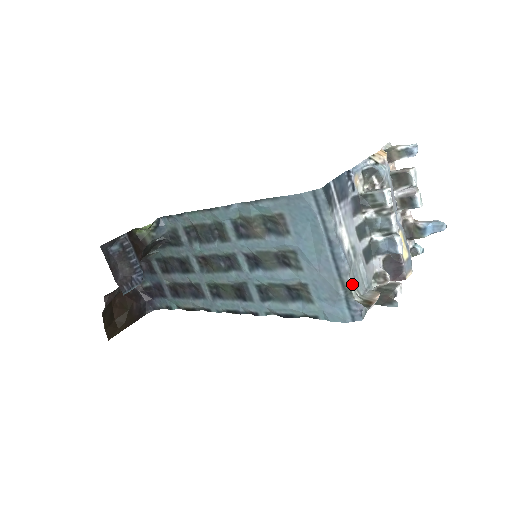
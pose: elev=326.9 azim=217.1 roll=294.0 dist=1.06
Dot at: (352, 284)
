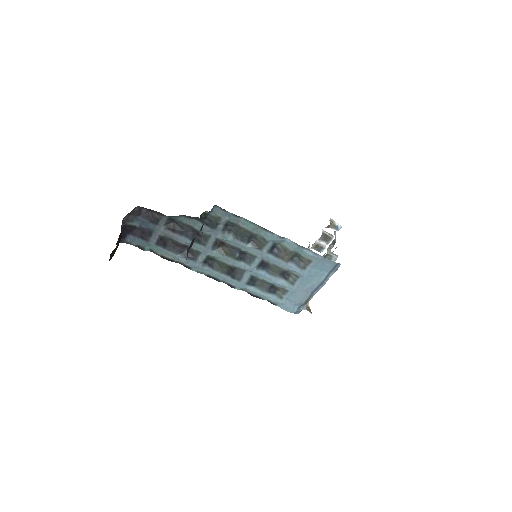
Dot at: occluded
